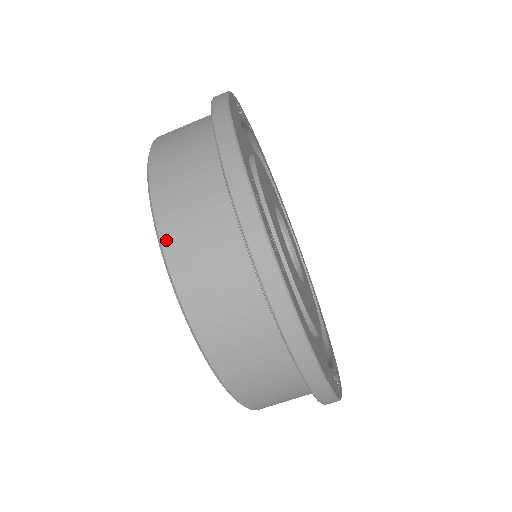
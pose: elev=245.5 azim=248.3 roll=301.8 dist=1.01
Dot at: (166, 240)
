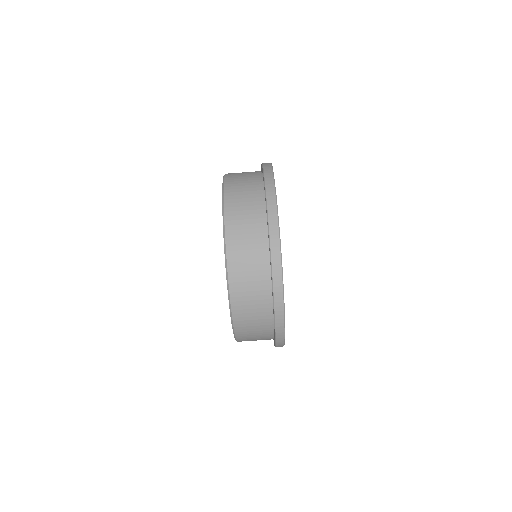
Dot at: (229, 249)
